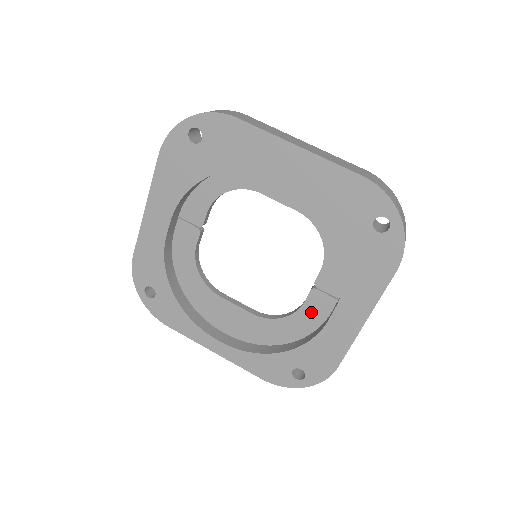
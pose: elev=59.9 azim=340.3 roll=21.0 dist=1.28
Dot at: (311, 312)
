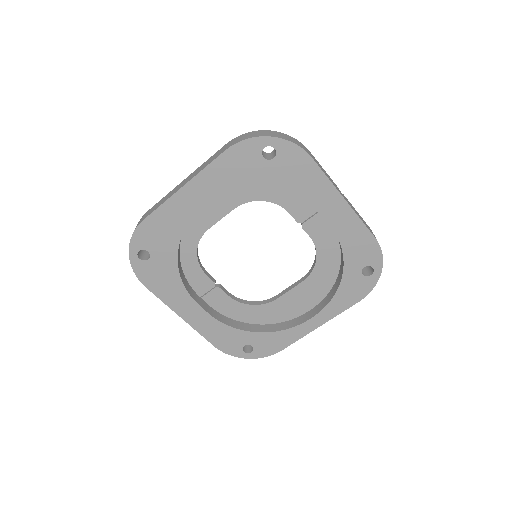
Dot at: (321, 236)
